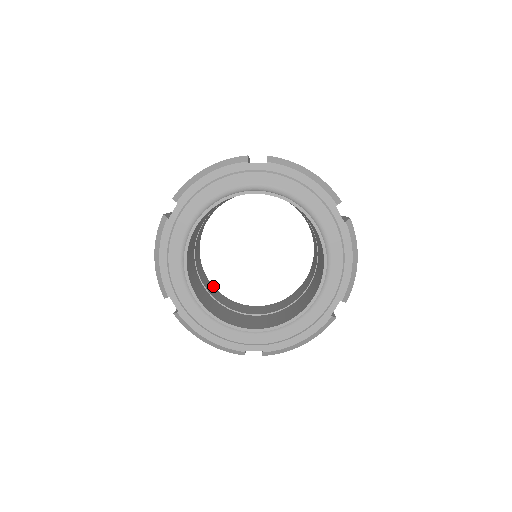
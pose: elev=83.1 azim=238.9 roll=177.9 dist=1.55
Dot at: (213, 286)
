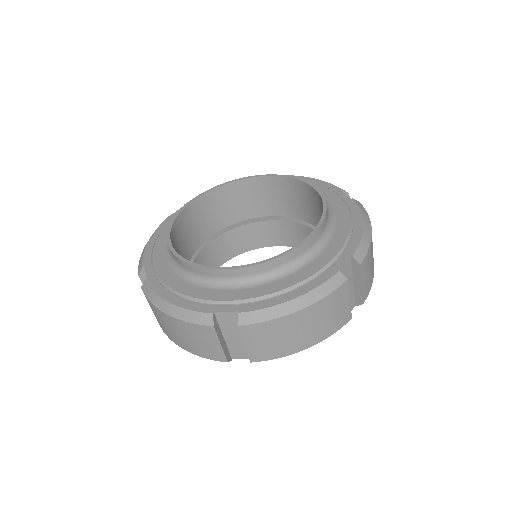
Dot at: occluded
